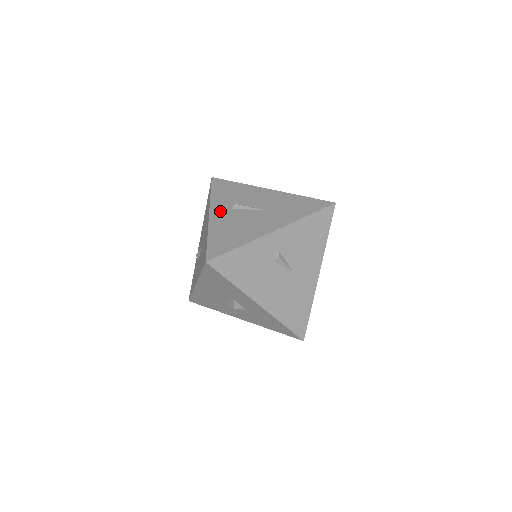
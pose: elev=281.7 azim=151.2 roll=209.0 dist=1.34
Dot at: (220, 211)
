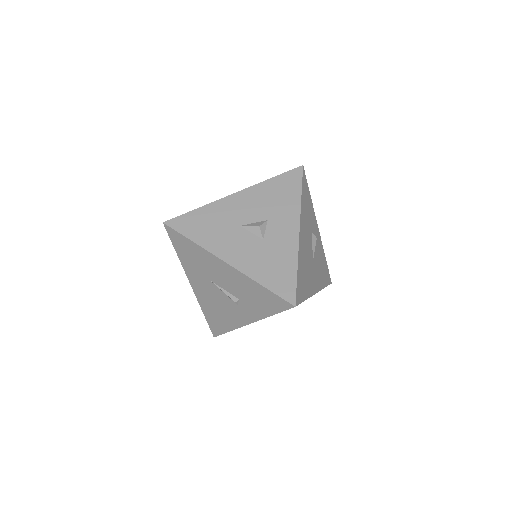
Dot at: occluded
